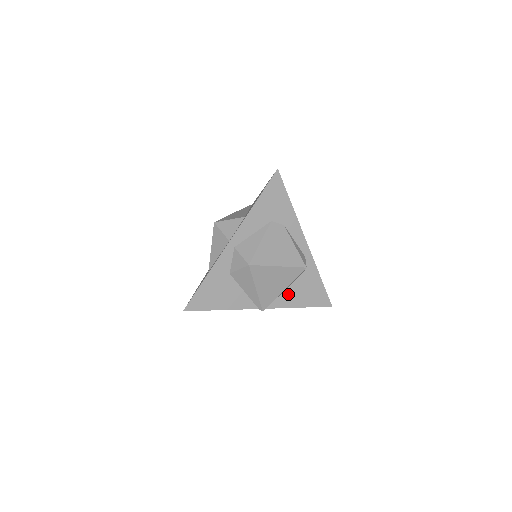
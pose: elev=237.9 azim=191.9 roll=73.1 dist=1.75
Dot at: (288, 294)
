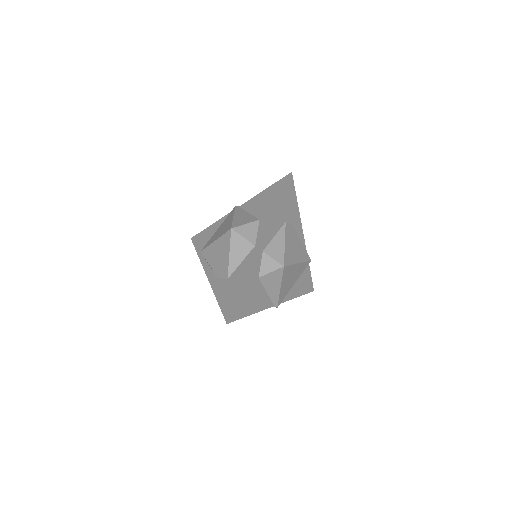
Dot at: occluded
